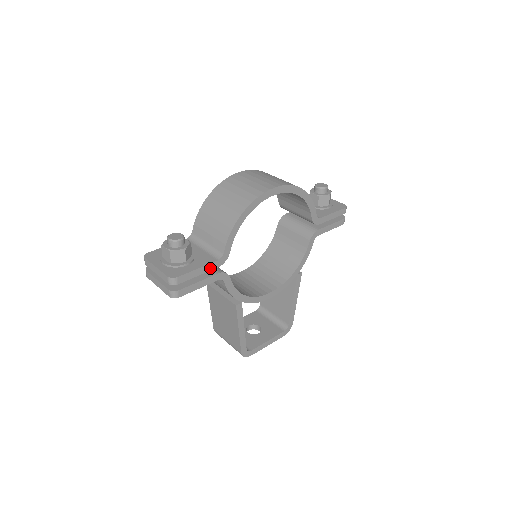
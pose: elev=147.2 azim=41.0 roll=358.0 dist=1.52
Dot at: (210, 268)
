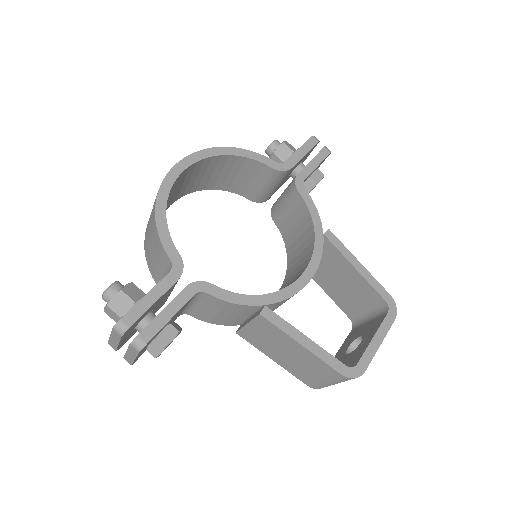
Dot at: (166, 286)
